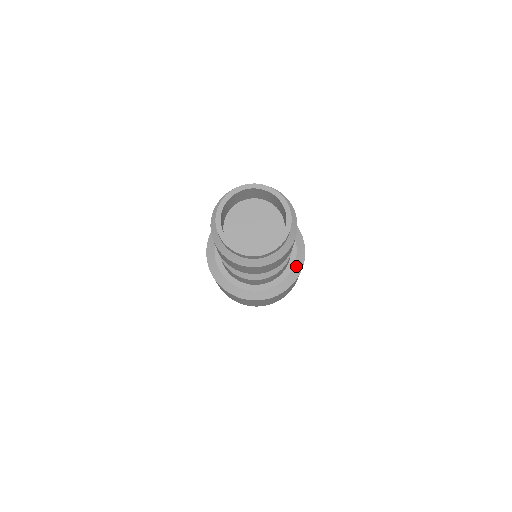
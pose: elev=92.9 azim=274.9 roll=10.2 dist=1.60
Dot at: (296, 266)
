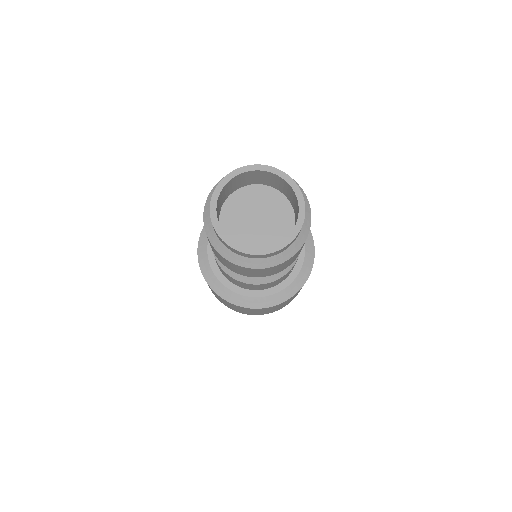
Dot at: (304, 270)
